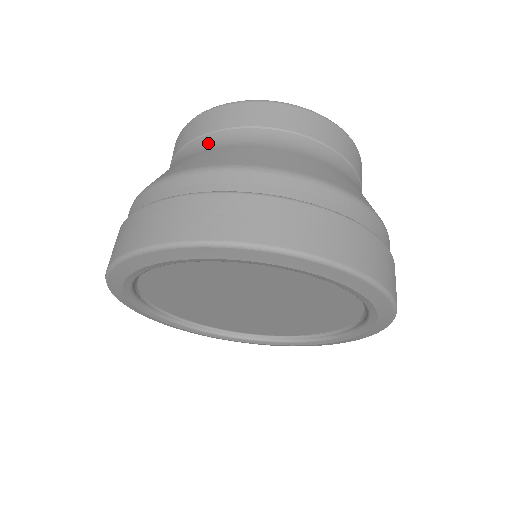
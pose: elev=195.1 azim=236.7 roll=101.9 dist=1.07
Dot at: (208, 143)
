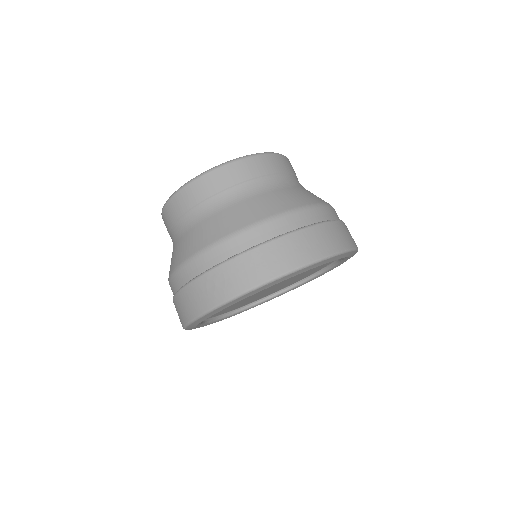
Dot at: (180, 229)
